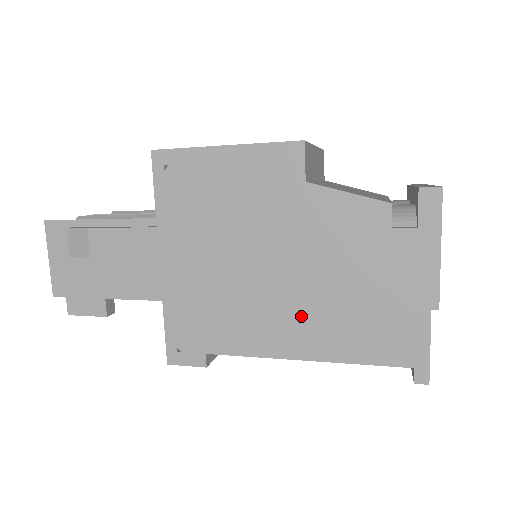
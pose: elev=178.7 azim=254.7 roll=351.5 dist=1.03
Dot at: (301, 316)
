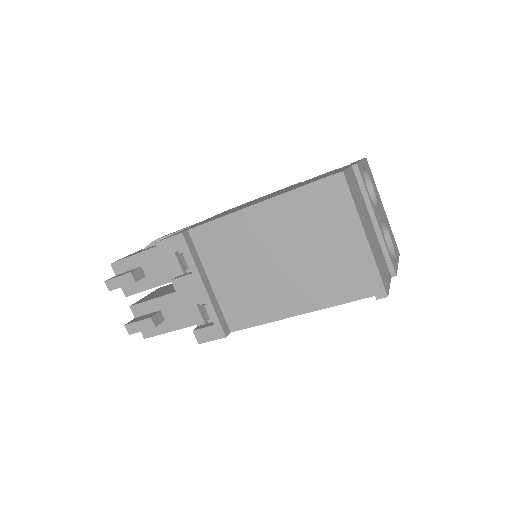
Dot at: occluded
